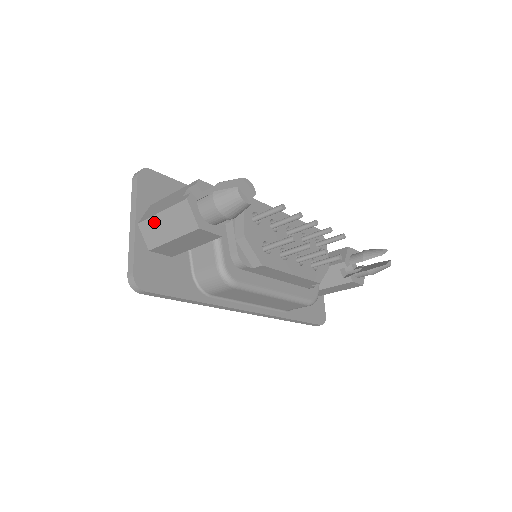
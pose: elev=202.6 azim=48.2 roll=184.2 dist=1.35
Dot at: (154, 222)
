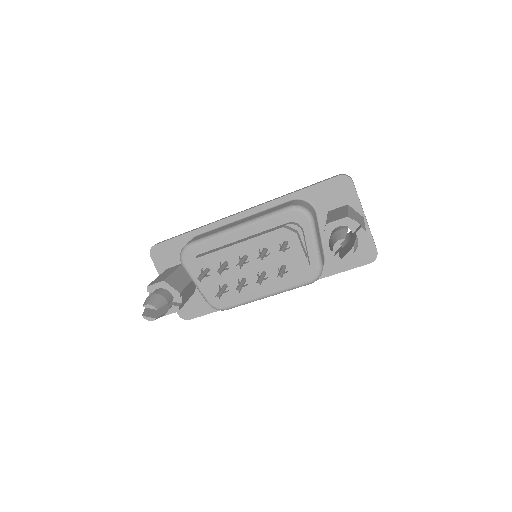
Dot at: occluded
